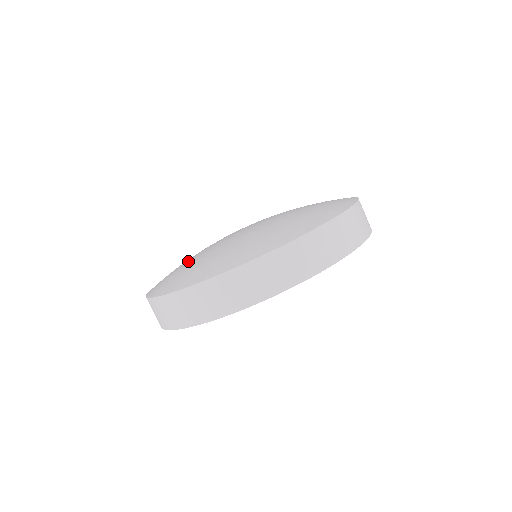
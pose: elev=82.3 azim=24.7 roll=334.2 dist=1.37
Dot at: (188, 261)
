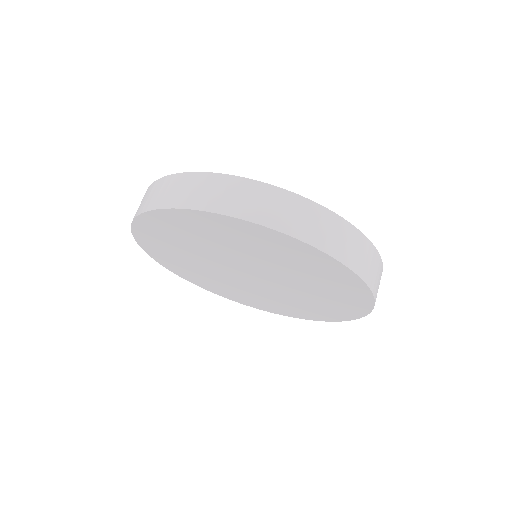
Dot at: occluded
